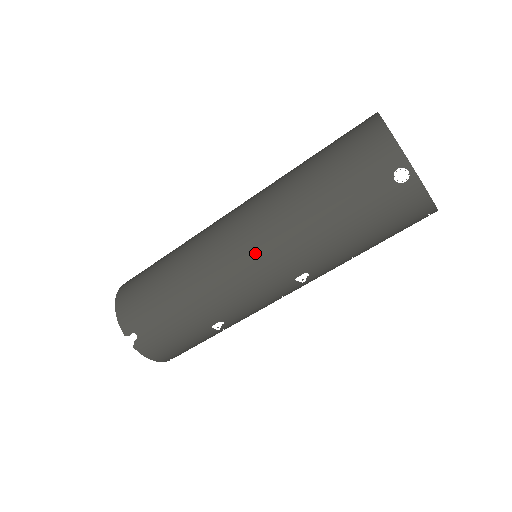
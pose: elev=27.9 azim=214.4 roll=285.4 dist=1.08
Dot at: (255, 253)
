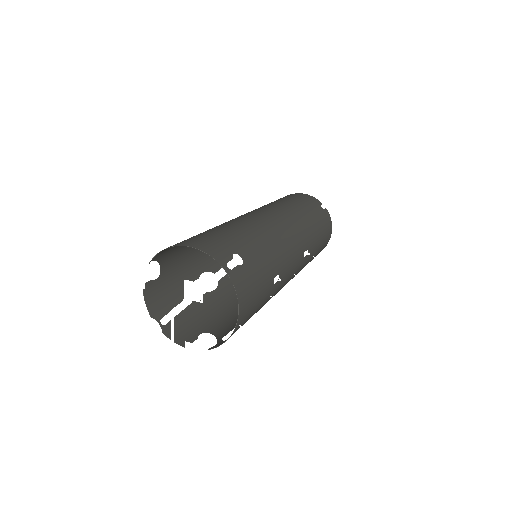
Dot at: (287, 223)
